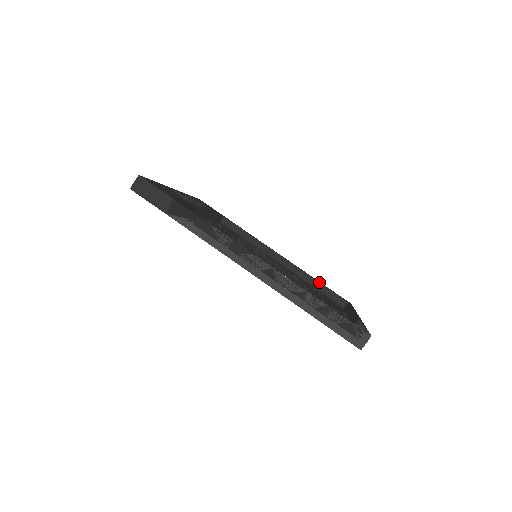
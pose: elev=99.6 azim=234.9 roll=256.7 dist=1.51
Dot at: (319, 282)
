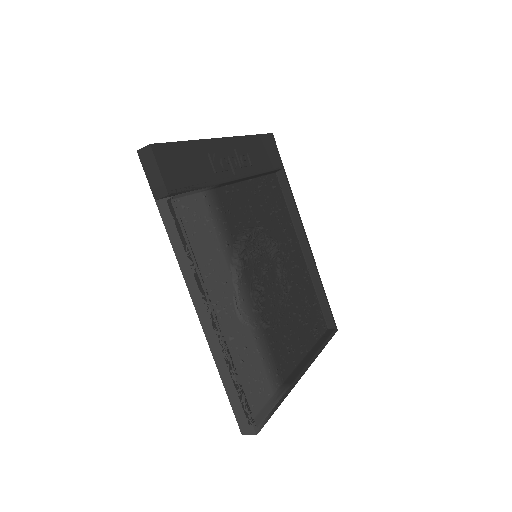
Dot at: (324, 293)
